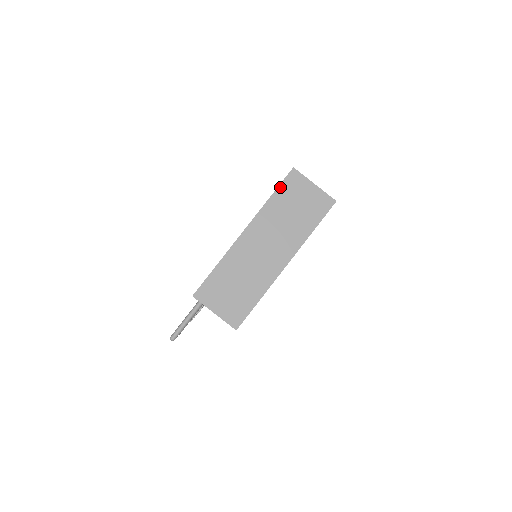
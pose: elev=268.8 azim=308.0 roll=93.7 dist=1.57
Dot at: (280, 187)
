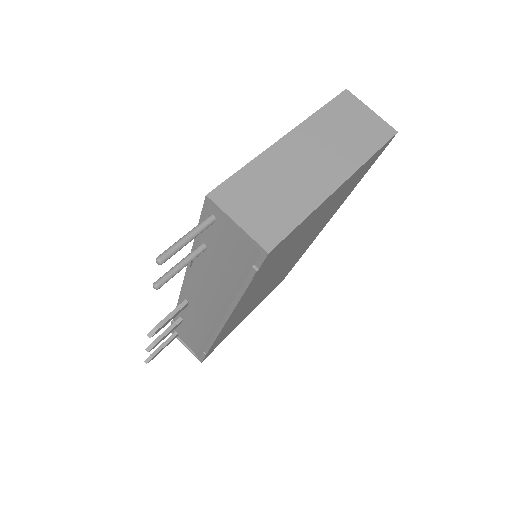
Dot at: (331, 103)
